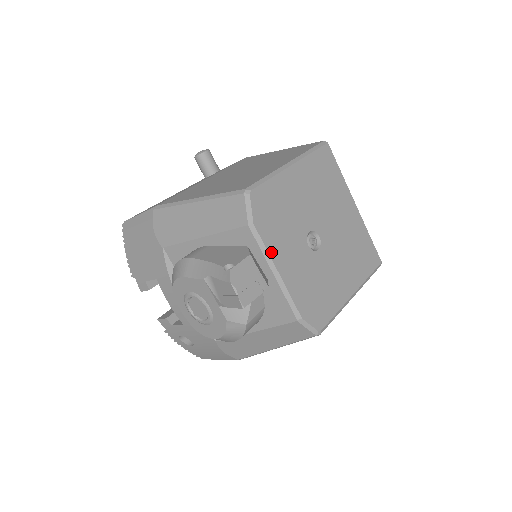
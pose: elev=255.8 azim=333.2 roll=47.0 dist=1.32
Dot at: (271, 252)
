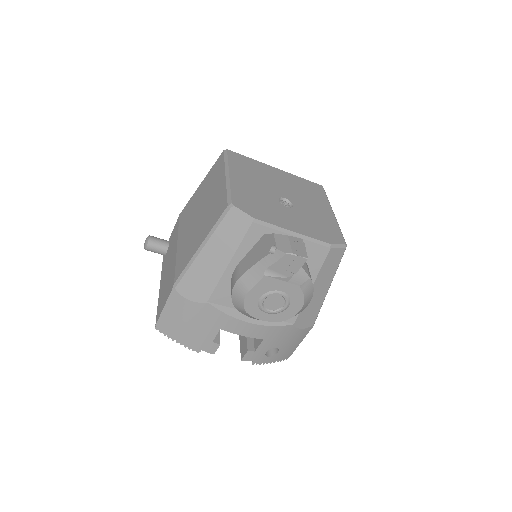
Dot at: (278, 225)
